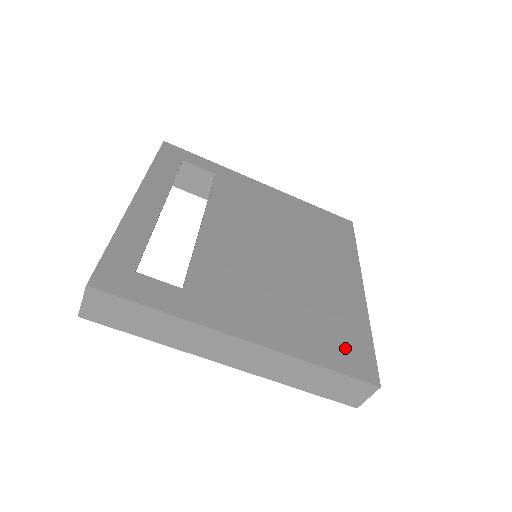
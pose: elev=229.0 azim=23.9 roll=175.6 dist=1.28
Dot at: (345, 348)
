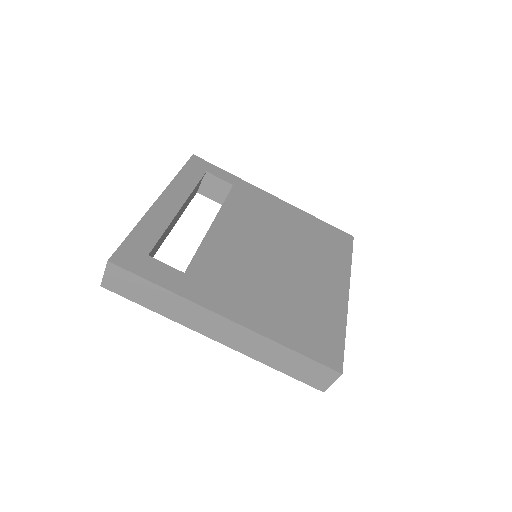
Dot at: (317, 338)
